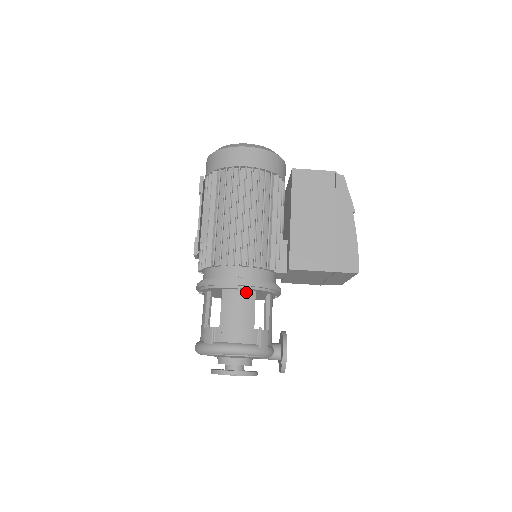
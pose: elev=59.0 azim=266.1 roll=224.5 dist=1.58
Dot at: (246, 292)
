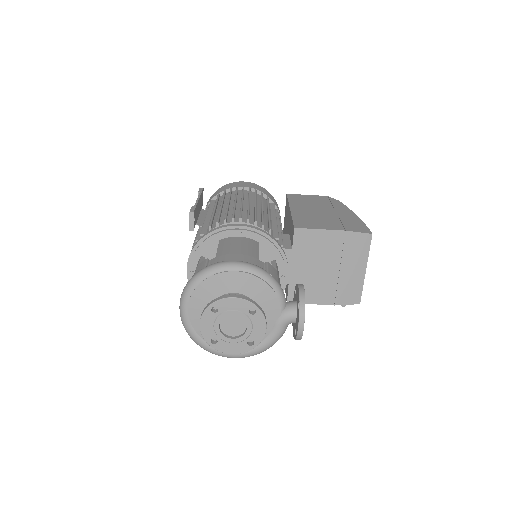
Dot at: (247, 239)
